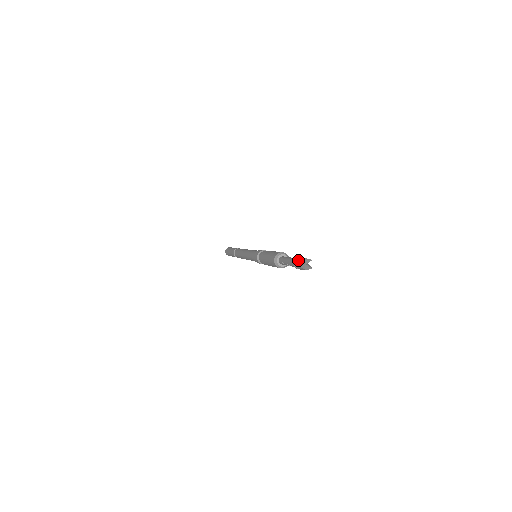
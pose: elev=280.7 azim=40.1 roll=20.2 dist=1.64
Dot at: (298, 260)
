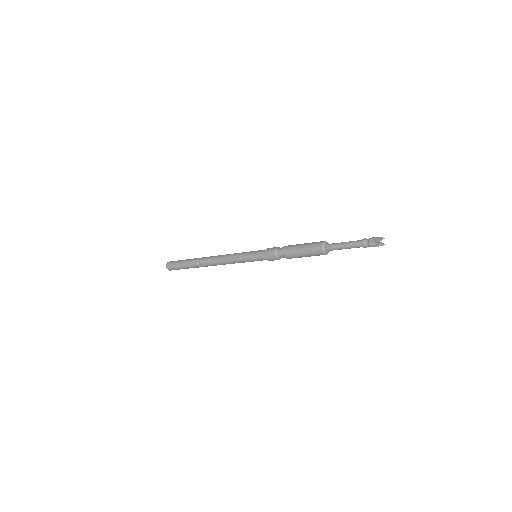
Dot at: (372, 238)
